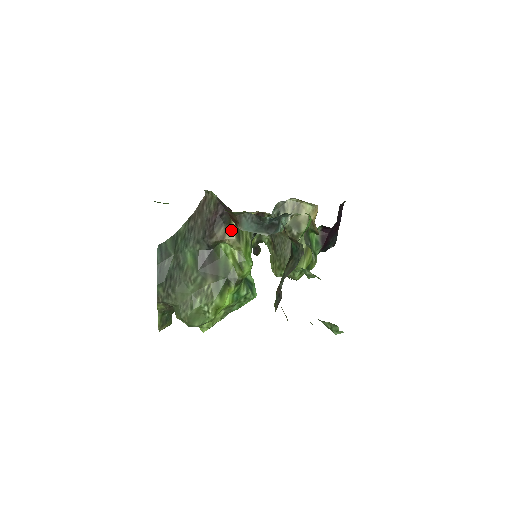
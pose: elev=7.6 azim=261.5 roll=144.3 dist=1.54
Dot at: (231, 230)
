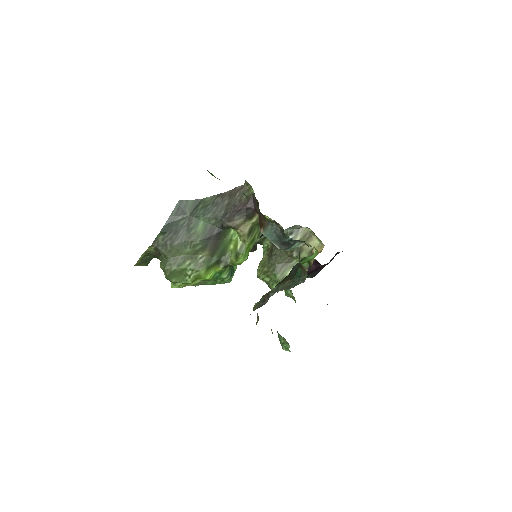
Dot at: (248, 224)
